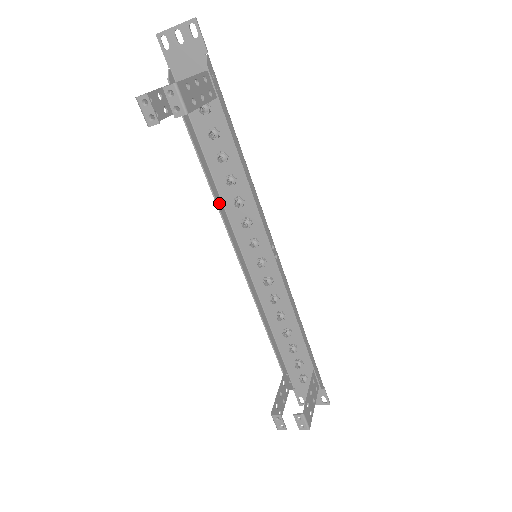
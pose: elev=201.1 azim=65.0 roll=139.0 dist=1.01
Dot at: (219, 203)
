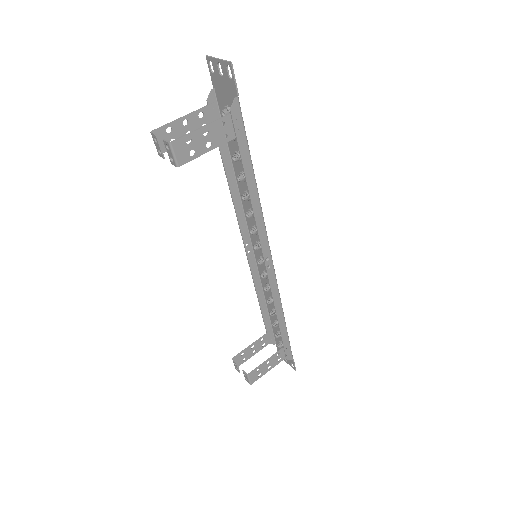
Dot at: (238, 205)
